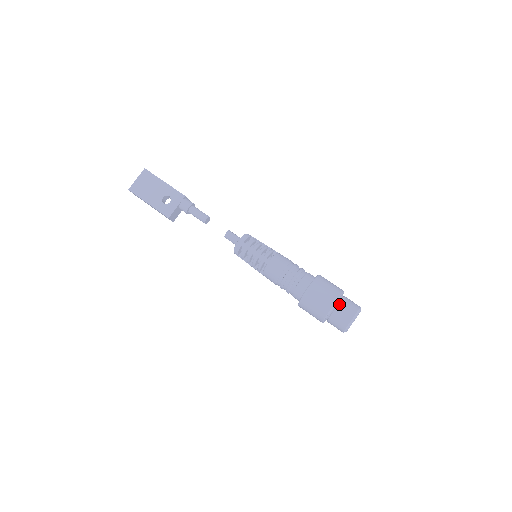
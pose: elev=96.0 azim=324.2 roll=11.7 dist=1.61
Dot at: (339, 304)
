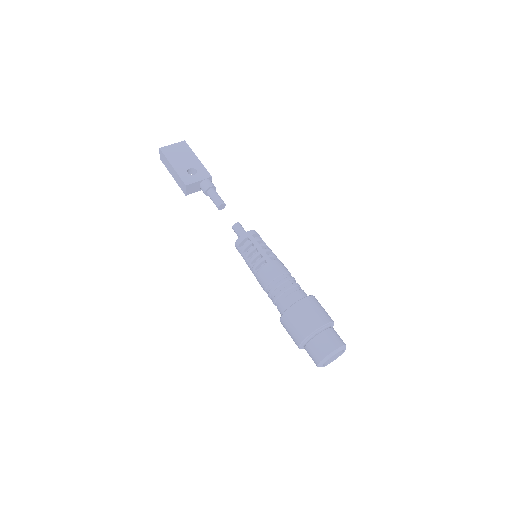
Dot at: (328, 329)
